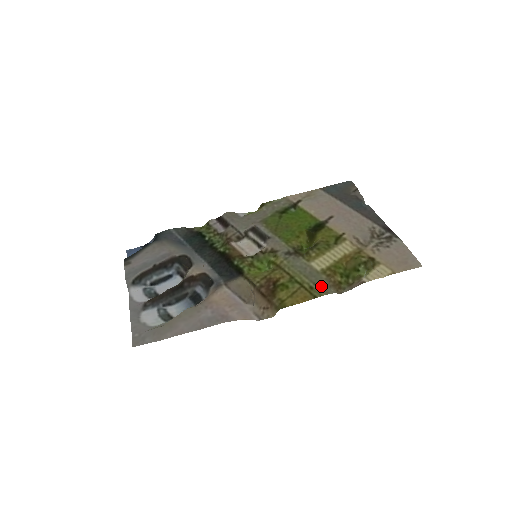
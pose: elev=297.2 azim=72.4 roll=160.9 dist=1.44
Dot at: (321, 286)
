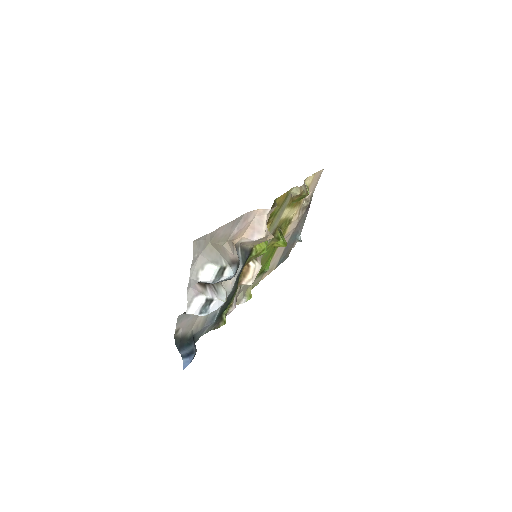
Dot at: (288, 196)
